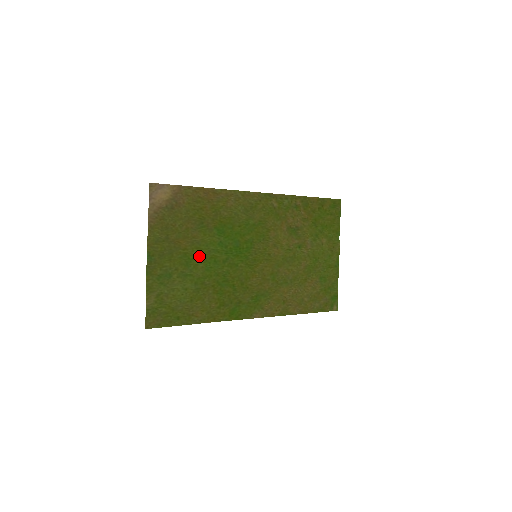
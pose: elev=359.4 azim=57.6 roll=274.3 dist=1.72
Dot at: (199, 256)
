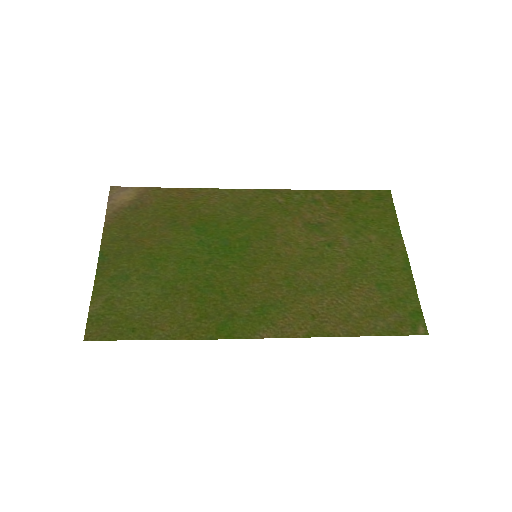
Dot at: (170, 256)
